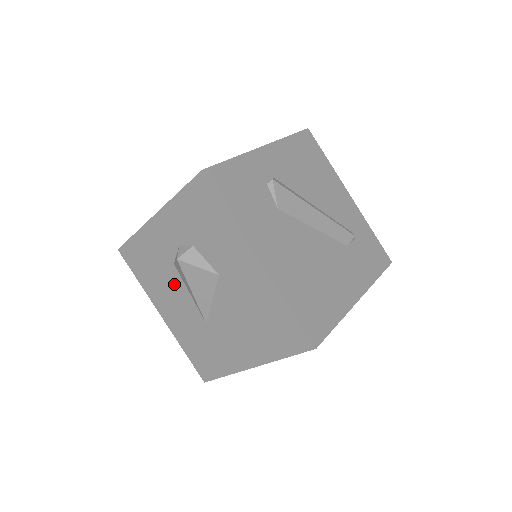
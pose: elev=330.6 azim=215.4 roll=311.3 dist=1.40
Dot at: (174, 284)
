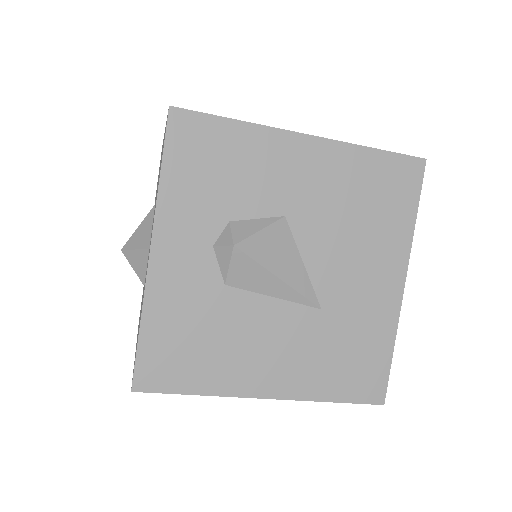
Dot at: (246, 316)
